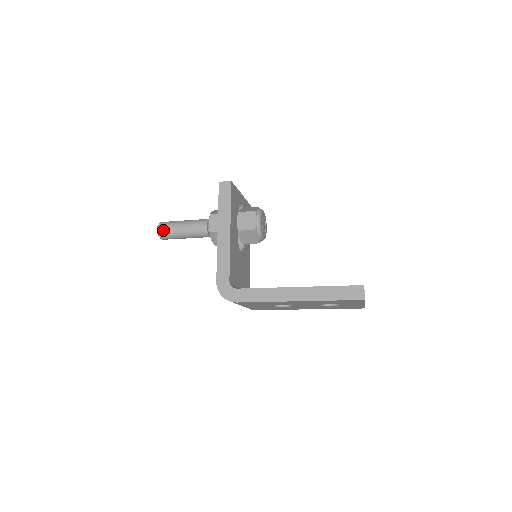
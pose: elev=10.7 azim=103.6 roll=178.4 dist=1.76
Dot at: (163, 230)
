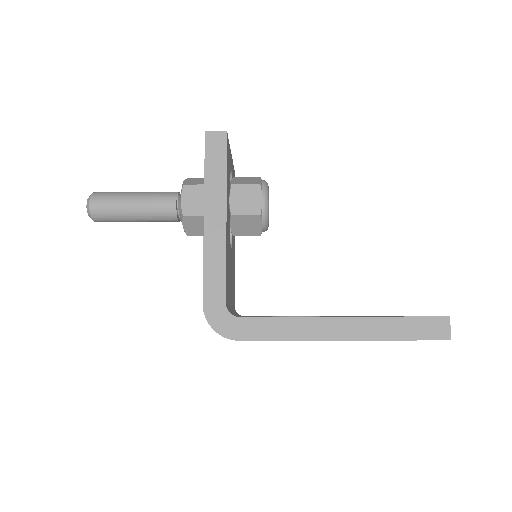
Dot at: (98, 207)
